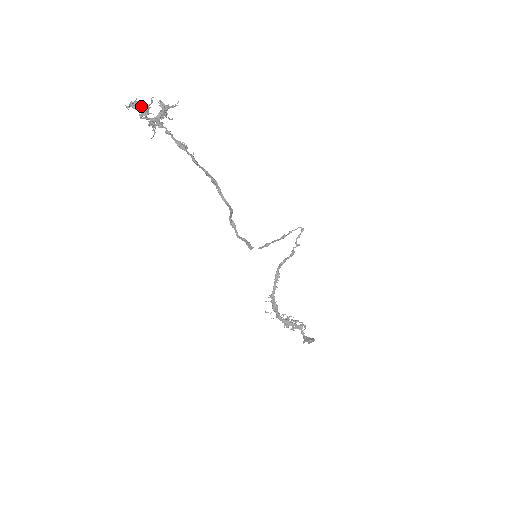
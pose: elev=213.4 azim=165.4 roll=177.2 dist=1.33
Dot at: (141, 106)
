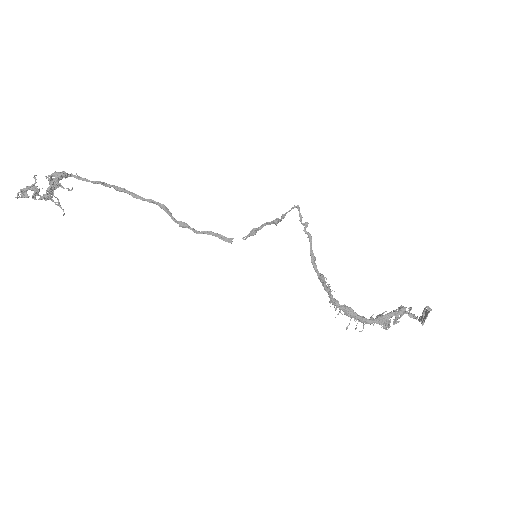
Dot at: (26, 187)
